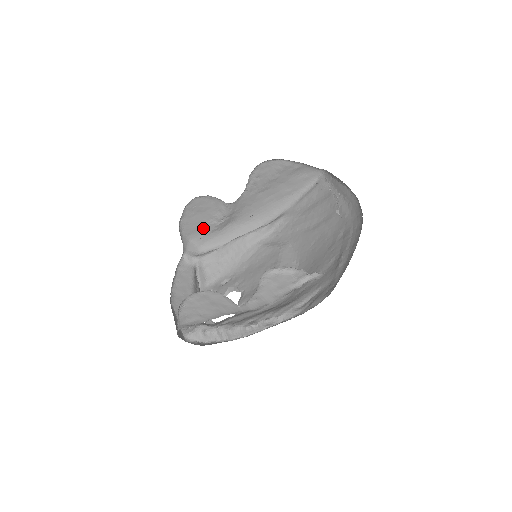
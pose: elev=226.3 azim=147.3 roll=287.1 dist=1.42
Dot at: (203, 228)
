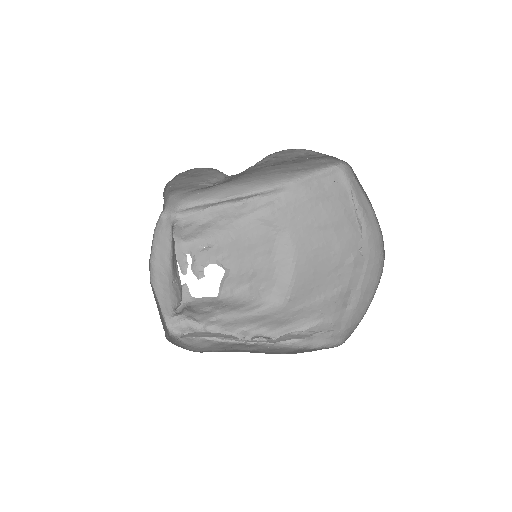
Dot at: (190, 186)
